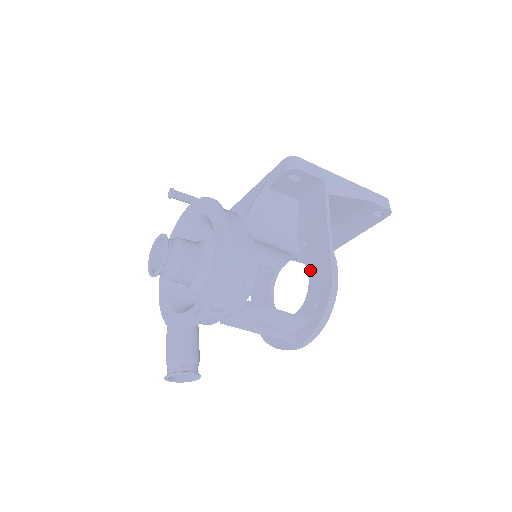
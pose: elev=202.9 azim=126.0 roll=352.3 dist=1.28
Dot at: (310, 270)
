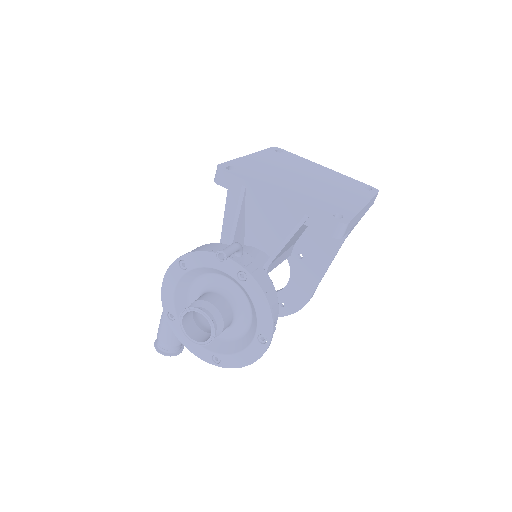
Dot at: (293, 279)
